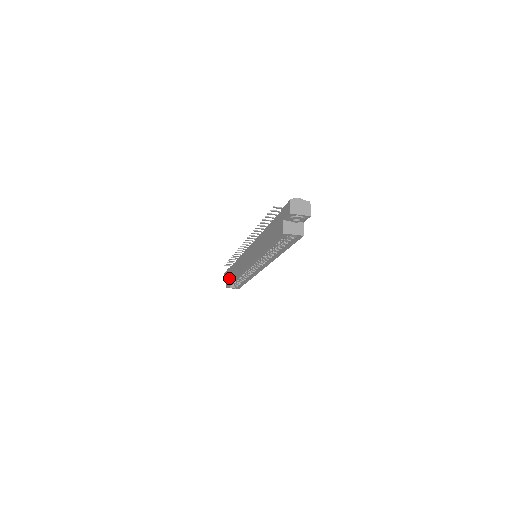
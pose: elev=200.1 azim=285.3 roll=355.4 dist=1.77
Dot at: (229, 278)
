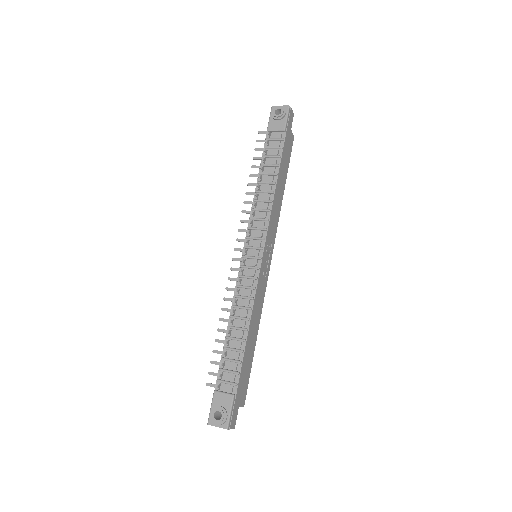
Dot at: occluded
